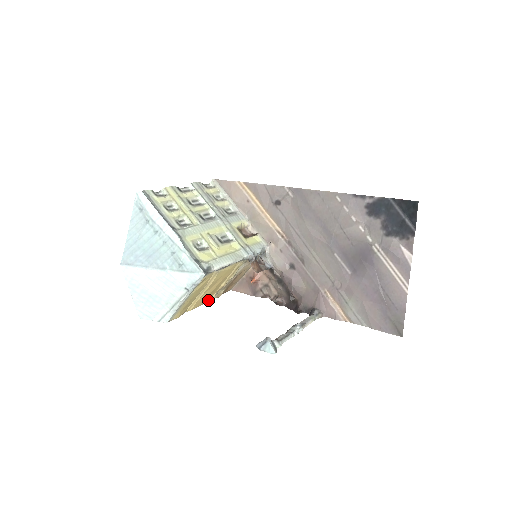
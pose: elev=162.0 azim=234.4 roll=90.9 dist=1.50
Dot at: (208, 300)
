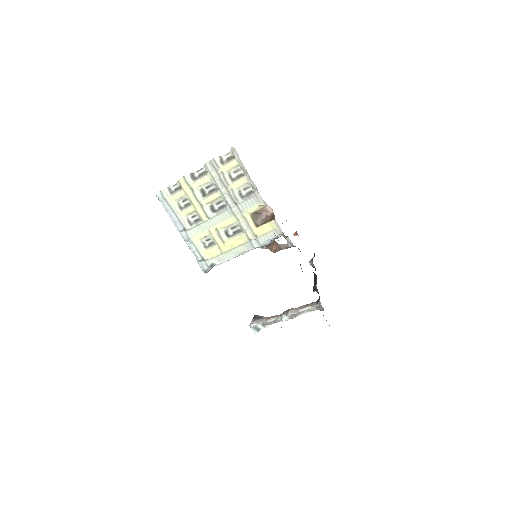
Dot at: occluded
